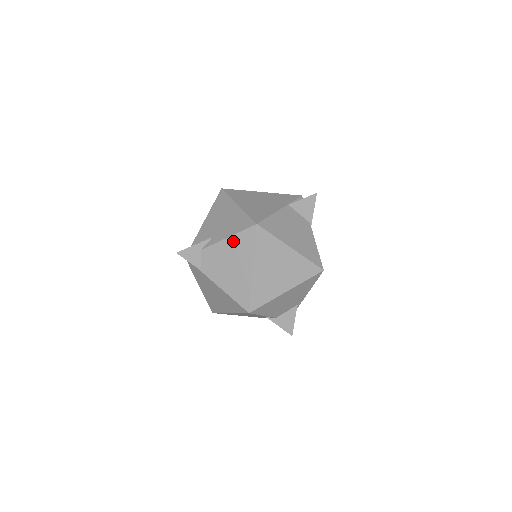
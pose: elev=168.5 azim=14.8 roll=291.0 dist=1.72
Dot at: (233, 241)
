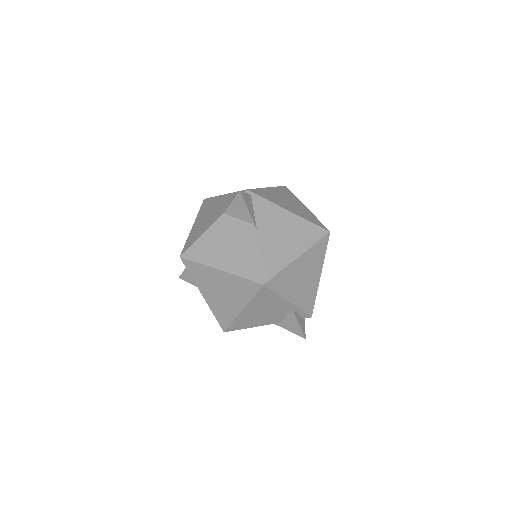
Dot at: occluded
